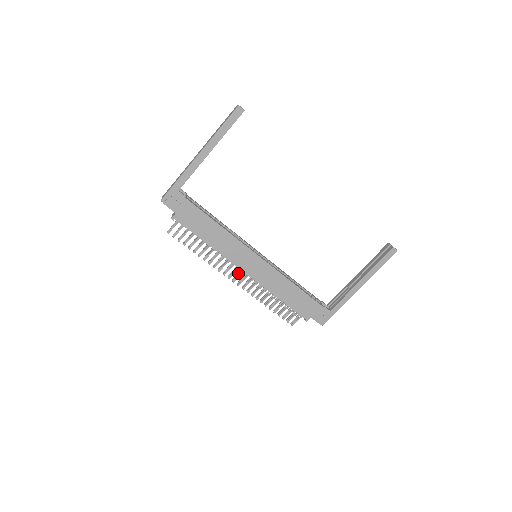
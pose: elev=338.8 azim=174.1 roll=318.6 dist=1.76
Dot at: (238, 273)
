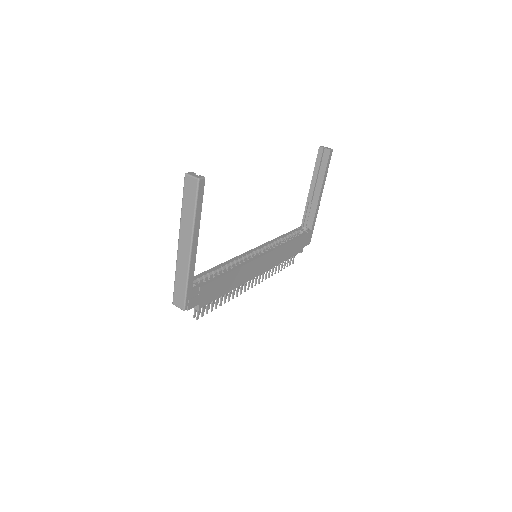
Dot at: occluded
